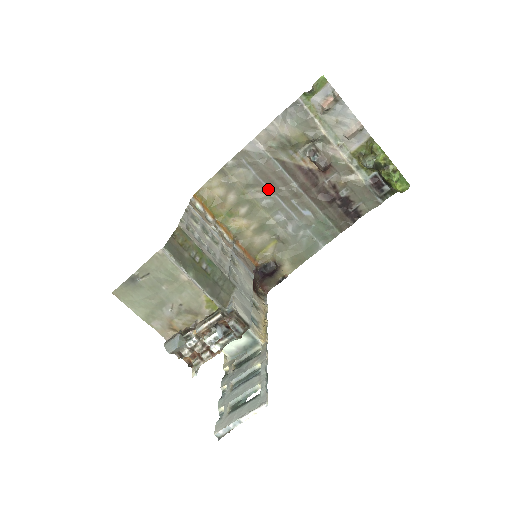
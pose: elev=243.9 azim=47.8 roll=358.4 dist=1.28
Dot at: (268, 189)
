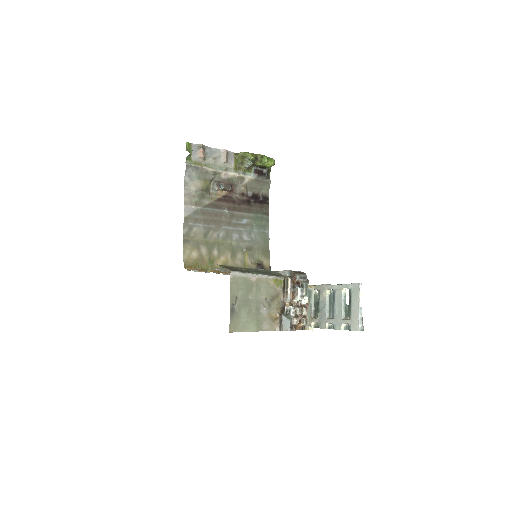
Dot at: (216, 227)
